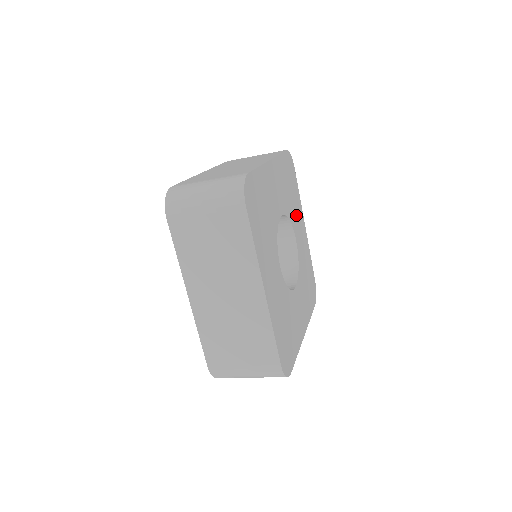
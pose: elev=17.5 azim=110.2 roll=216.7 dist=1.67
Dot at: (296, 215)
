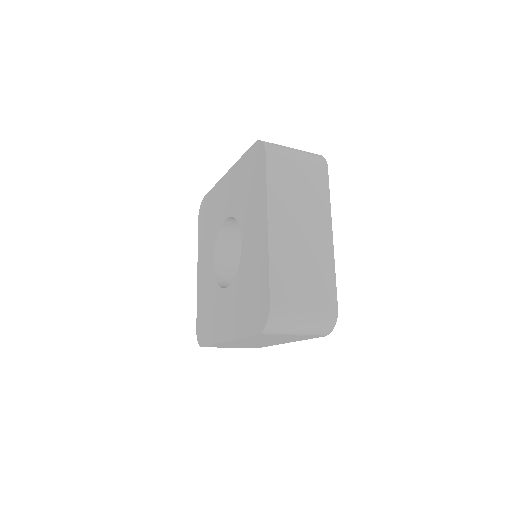
Dot at: occluded
